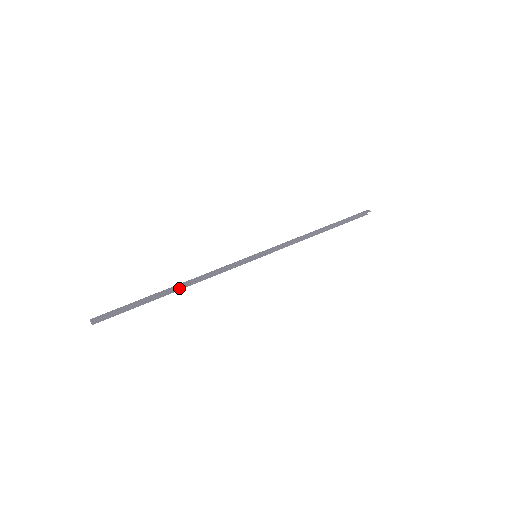
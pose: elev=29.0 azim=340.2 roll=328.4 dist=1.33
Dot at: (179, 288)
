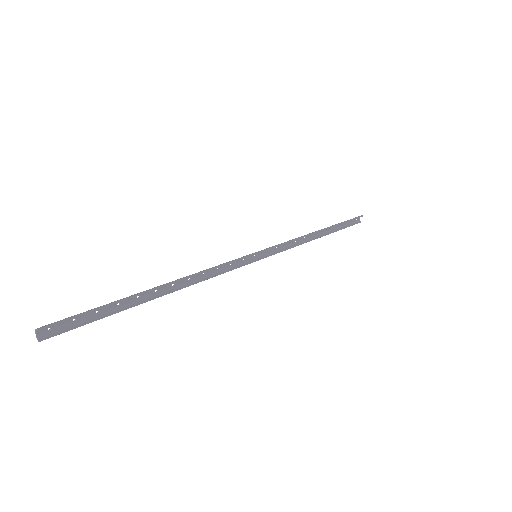
Dot at: (167, 292)
